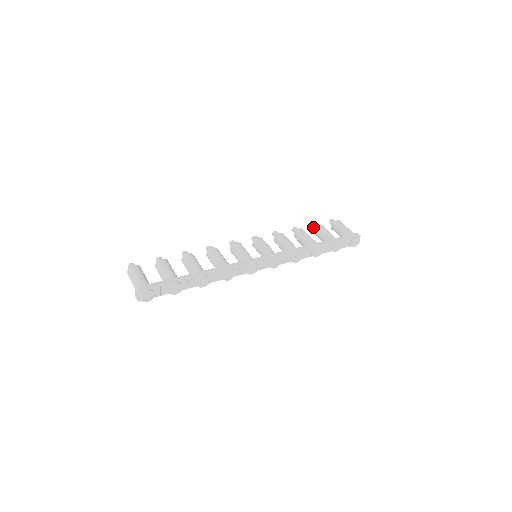
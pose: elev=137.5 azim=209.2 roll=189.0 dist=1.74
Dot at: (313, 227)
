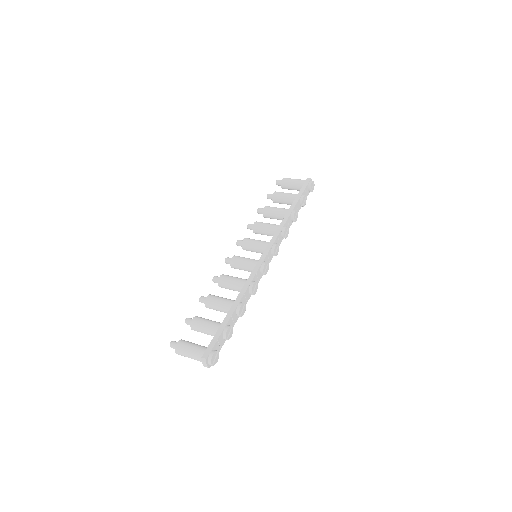
Dot at: (270, 198)
